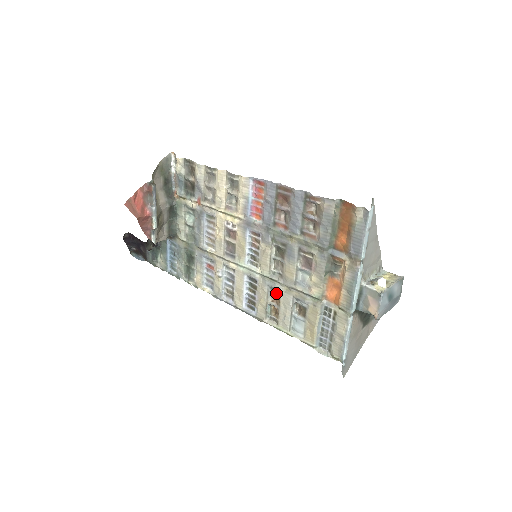
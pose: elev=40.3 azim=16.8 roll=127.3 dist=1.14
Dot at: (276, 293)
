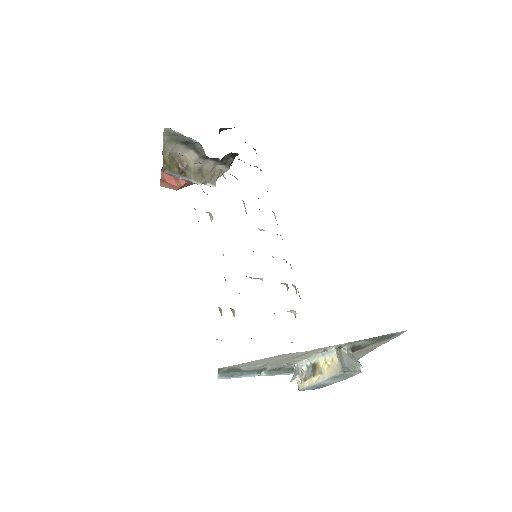
Dot at: occluded
